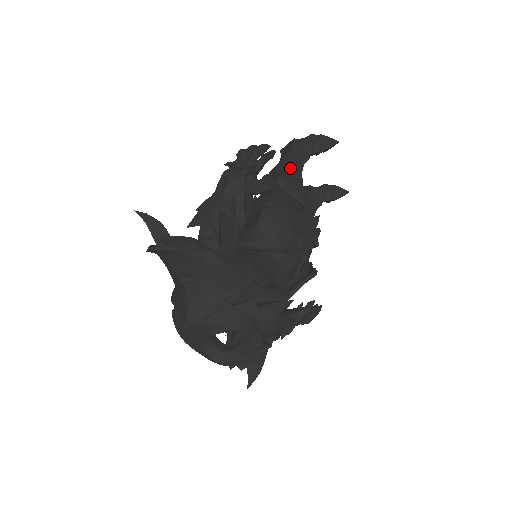
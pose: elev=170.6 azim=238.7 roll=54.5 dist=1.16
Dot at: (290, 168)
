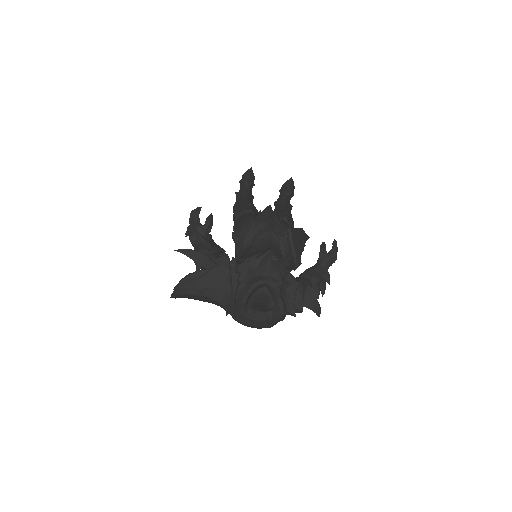
Dot at: (240, 205)
